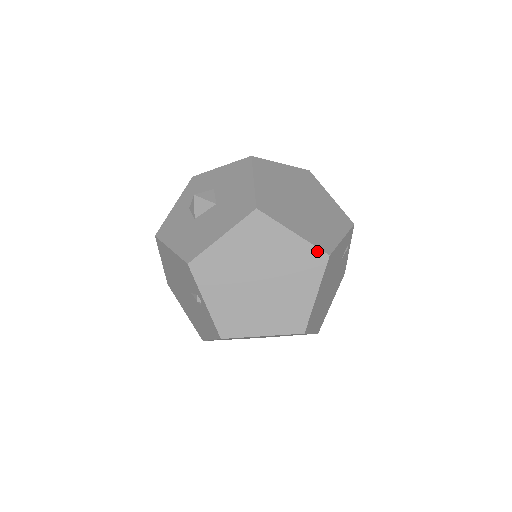
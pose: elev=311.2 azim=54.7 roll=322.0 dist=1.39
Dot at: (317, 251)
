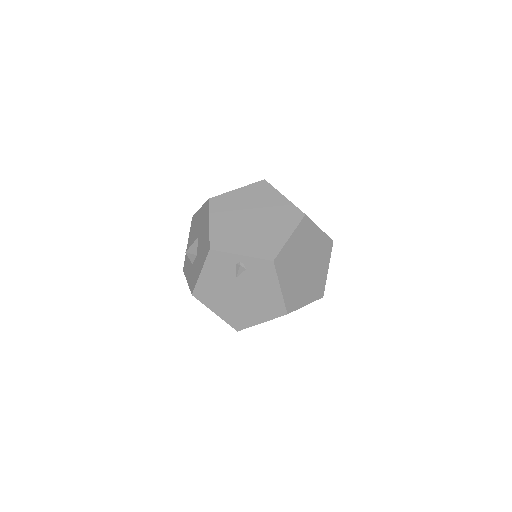
Dot at: (257, 184)
